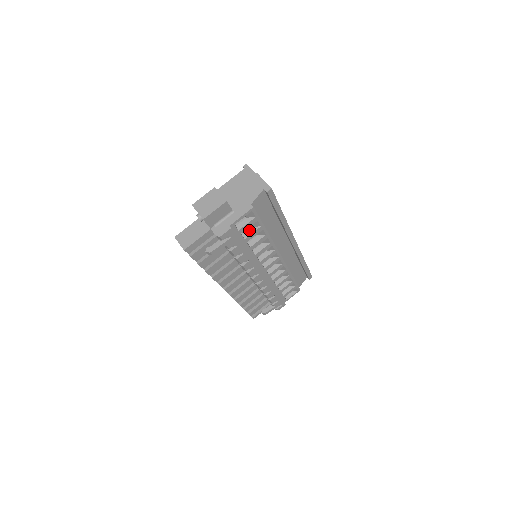
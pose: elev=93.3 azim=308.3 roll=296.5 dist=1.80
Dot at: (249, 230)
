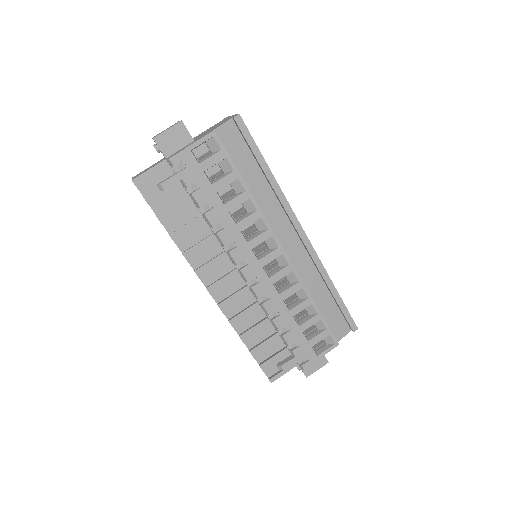
Dot at: (220, 177)
